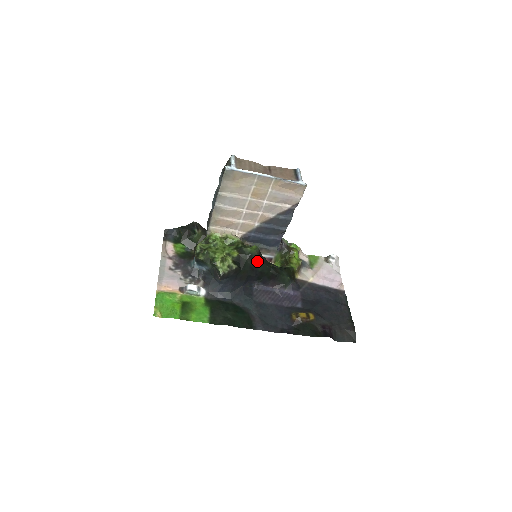
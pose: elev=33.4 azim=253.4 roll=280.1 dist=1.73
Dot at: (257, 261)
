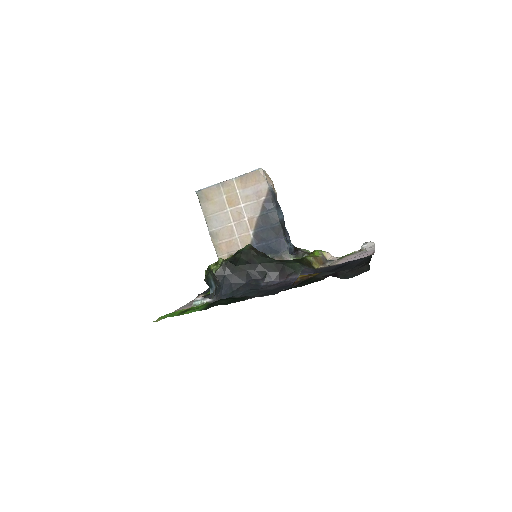
Dot at: (251, 255)
